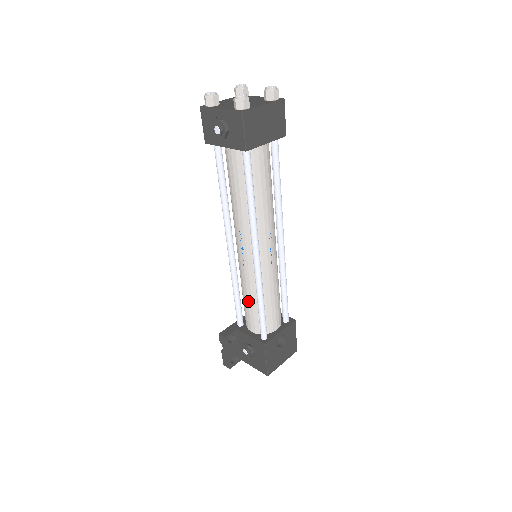
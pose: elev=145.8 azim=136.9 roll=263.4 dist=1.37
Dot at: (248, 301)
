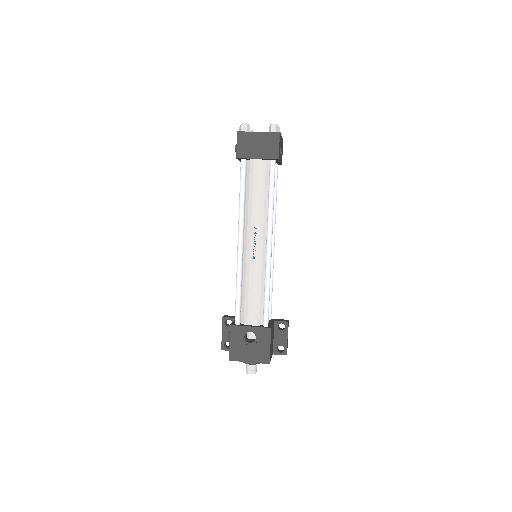
Dot at: occluded
